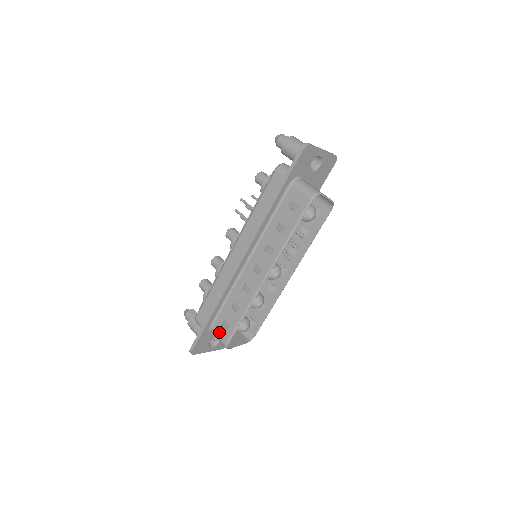
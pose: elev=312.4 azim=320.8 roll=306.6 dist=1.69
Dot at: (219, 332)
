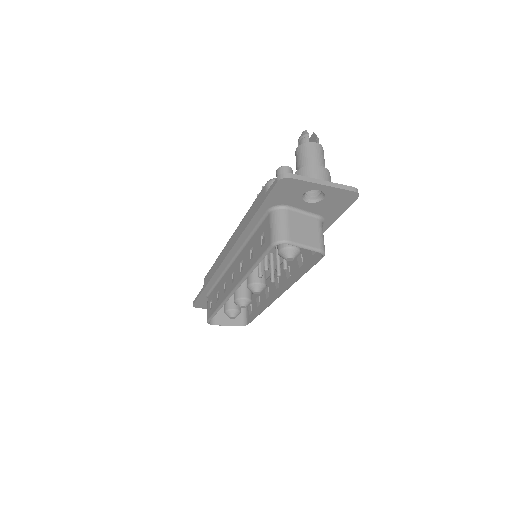
Dot at: (208, 306)
